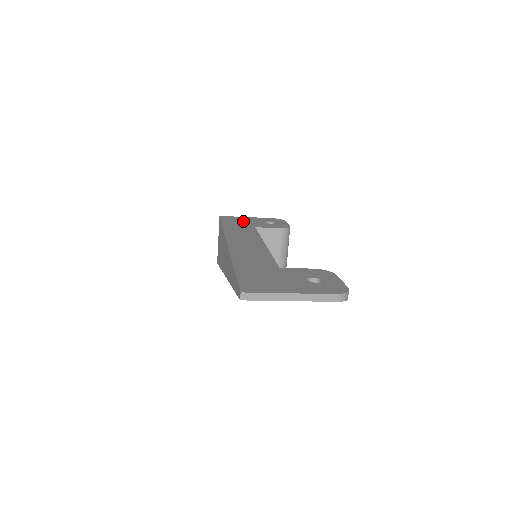
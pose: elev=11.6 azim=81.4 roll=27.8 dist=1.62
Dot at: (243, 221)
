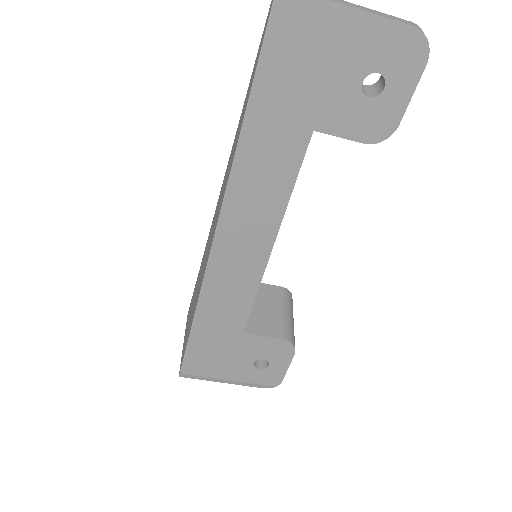
Dot at: occluded
